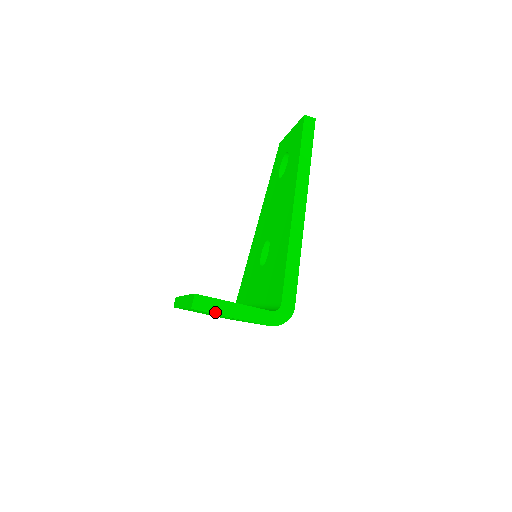
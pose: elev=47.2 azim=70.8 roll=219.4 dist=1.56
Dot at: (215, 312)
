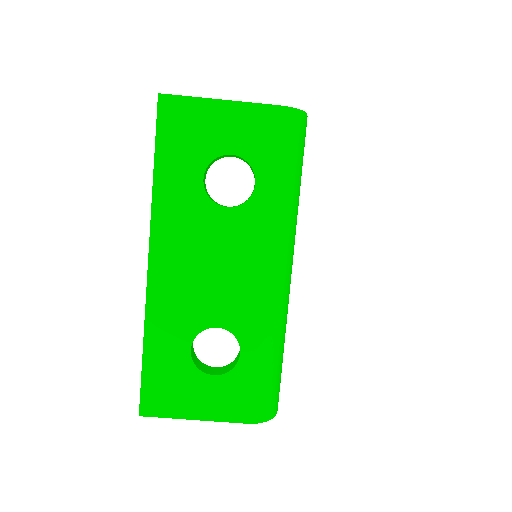
Dot at: (194, 97)
